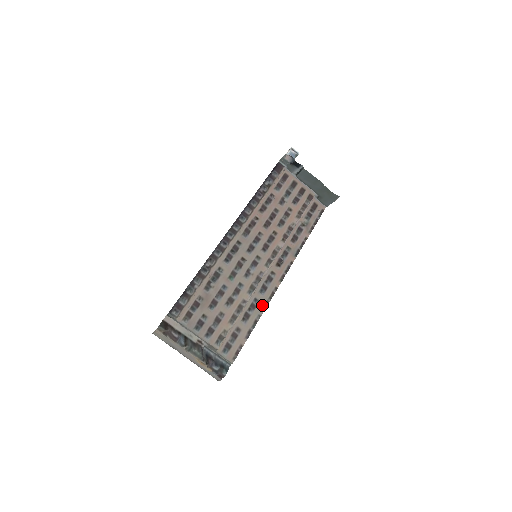
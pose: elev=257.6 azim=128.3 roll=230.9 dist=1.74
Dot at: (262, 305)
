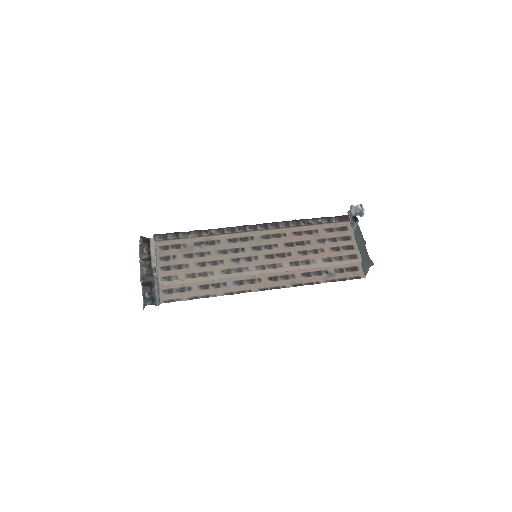
Dot at: (226, 291)
